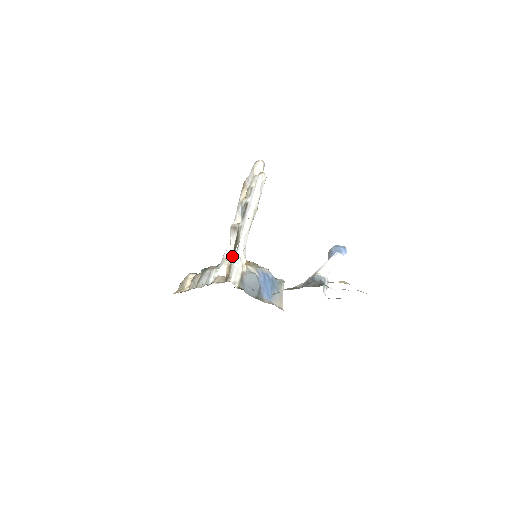
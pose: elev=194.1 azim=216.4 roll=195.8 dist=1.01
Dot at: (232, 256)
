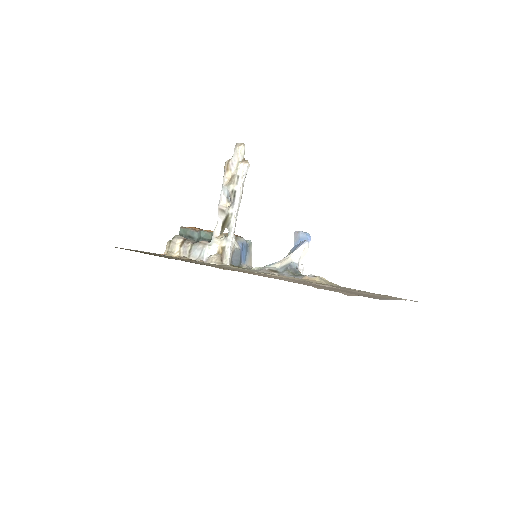
Dot at: (225, 240)
